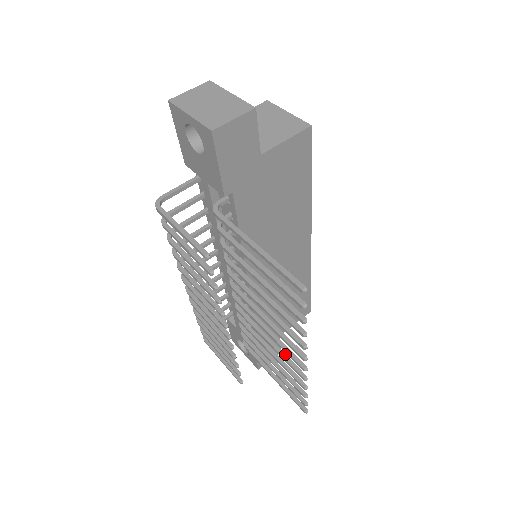
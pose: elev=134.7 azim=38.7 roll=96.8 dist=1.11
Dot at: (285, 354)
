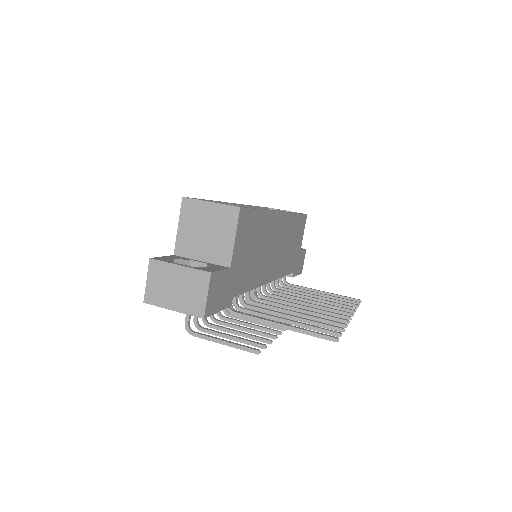
Dot at: (329, 305)
